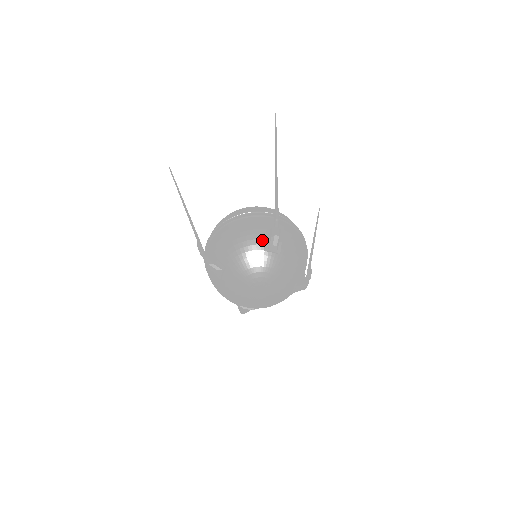
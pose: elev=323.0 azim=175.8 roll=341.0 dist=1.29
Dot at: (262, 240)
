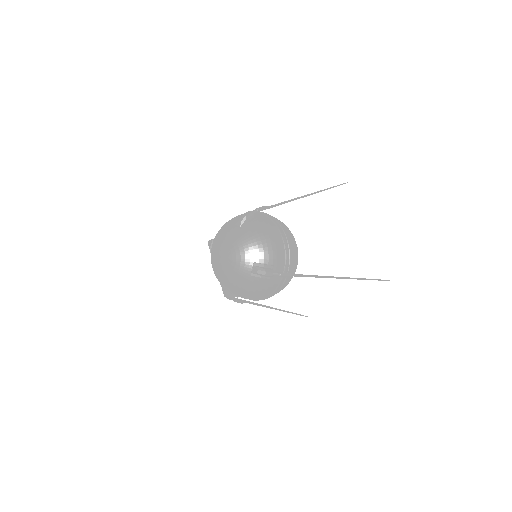
Dot at: occluded
